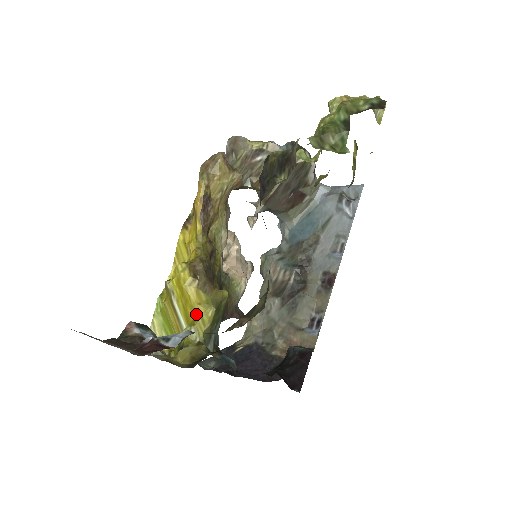
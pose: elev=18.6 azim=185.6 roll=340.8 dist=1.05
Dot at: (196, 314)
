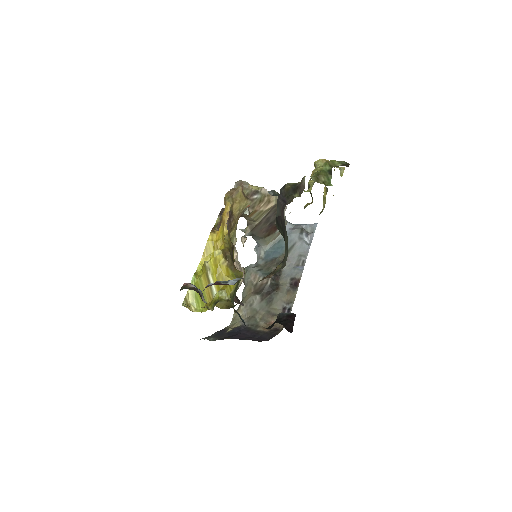
Dot at: occluded
